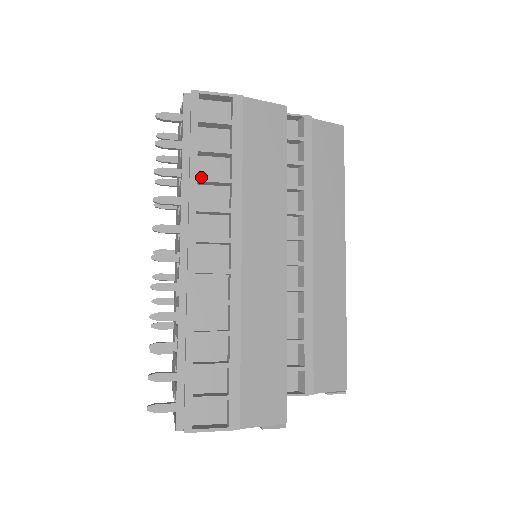
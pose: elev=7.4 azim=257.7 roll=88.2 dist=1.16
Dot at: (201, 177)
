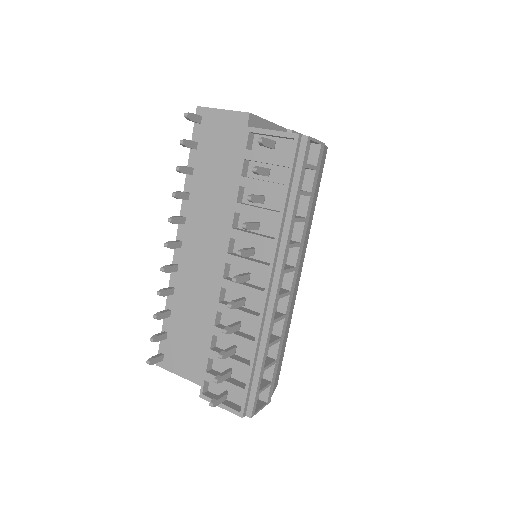
Dot at: (296, 218)
